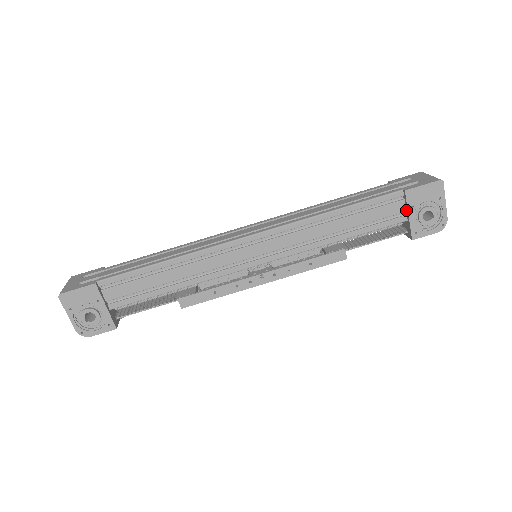
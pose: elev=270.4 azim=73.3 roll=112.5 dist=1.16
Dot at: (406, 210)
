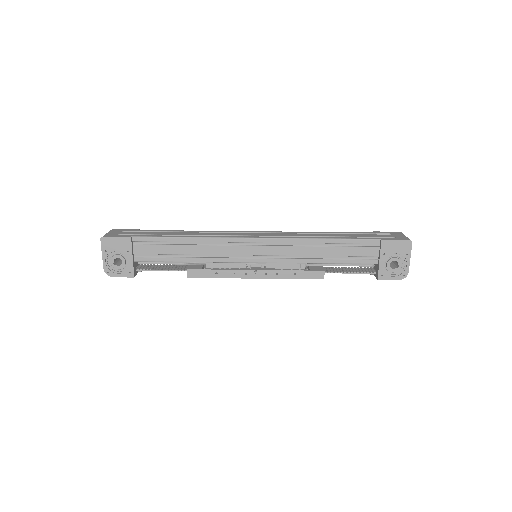
Dot at: (379, 255)
